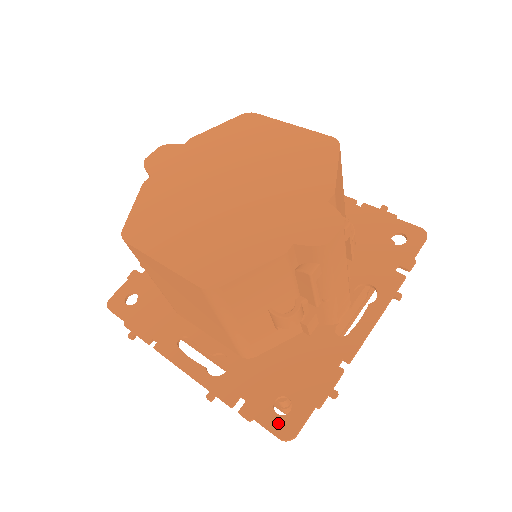
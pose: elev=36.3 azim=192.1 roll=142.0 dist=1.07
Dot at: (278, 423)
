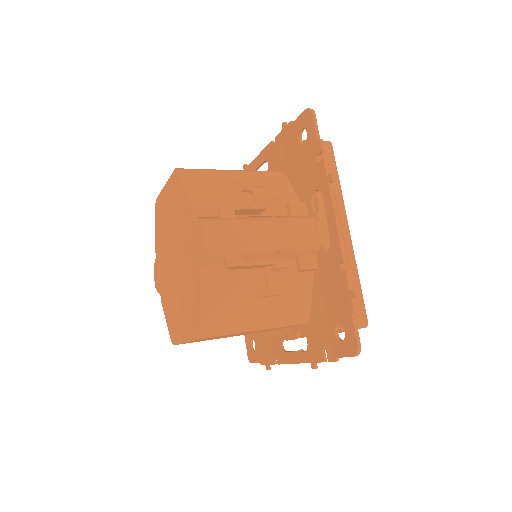
Dot at: (346, 347)
